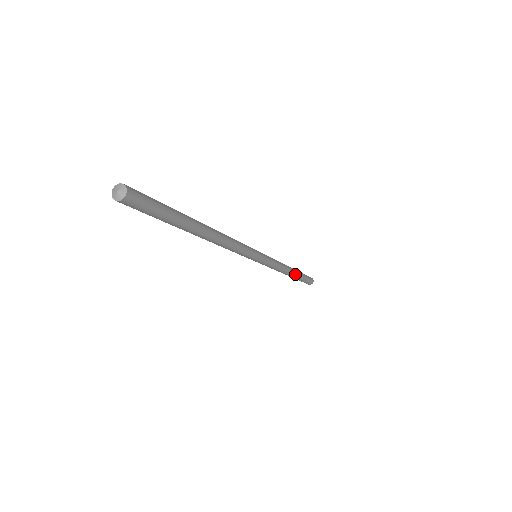
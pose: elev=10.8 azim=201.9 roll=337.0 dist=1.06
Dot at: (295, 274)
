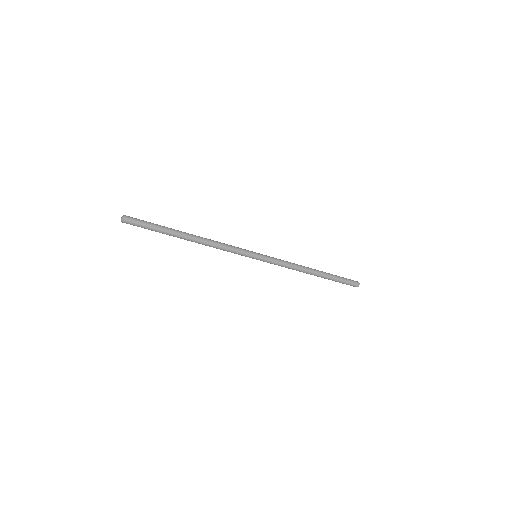
Dot at: (319, 274)
